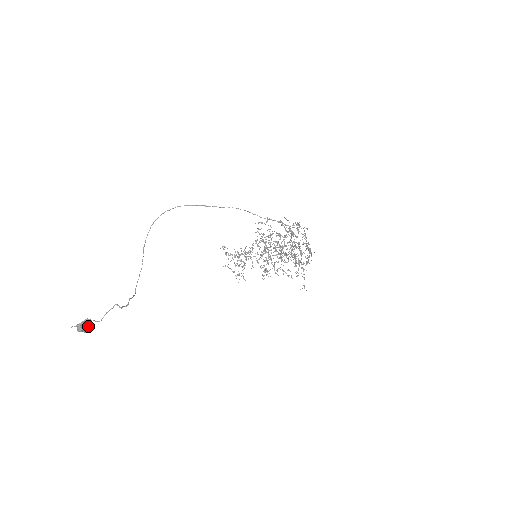
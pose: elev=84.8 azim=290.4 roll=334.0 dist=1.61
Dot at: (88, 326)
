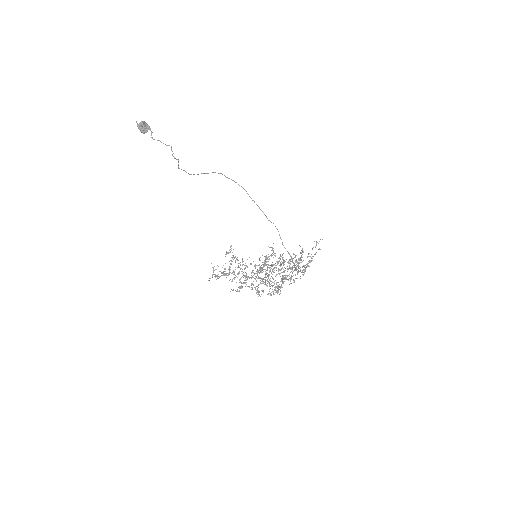
Dot at: (147, 129)
